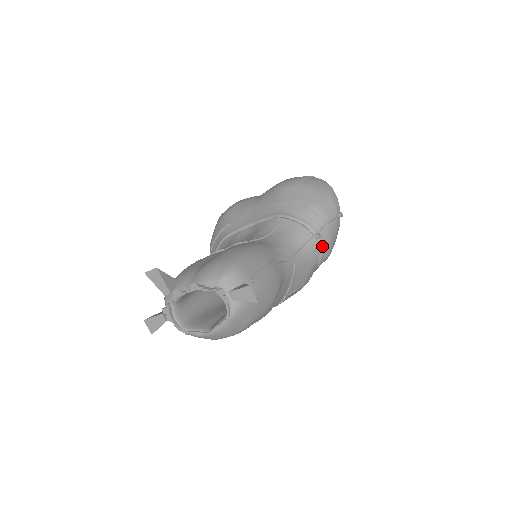
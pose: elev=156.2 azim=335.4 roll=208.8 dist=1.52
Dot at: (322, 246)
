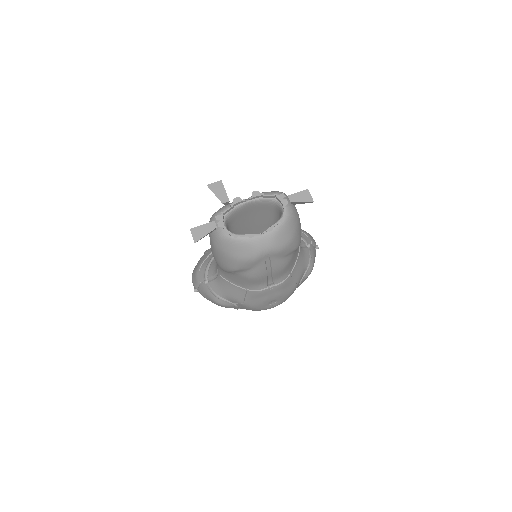
Dot at: (311, 255)
